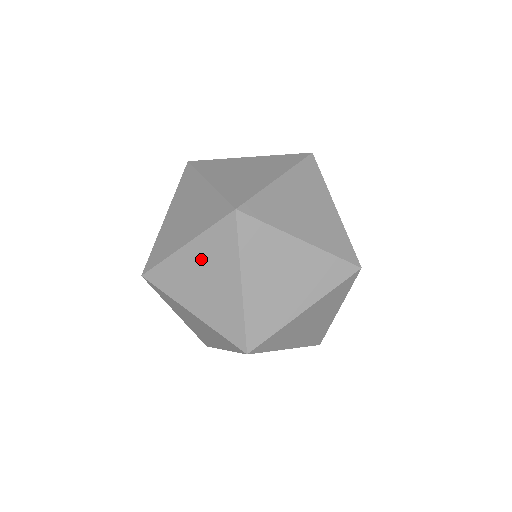
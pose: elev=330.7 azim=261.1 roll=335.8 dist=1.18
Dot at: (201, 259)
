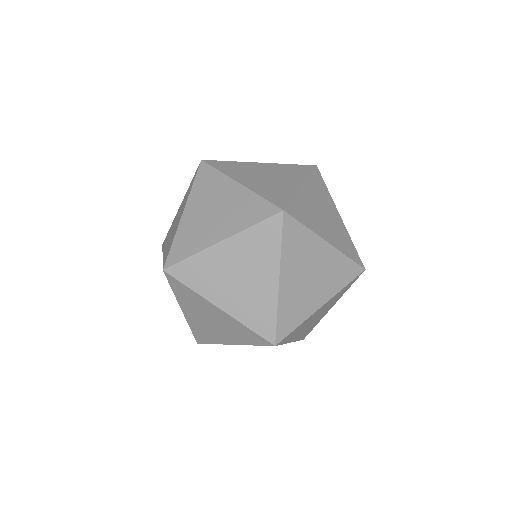
Dot at: occluded
